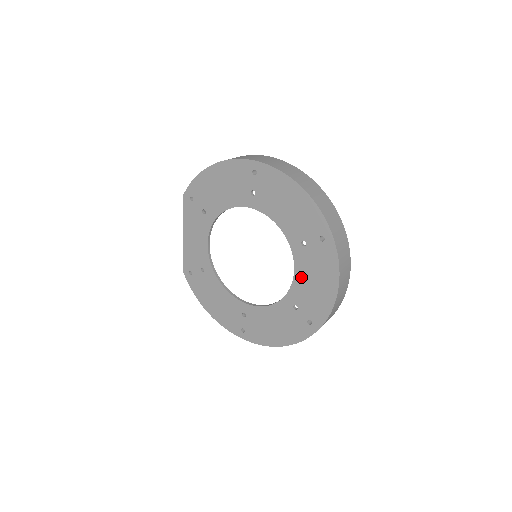
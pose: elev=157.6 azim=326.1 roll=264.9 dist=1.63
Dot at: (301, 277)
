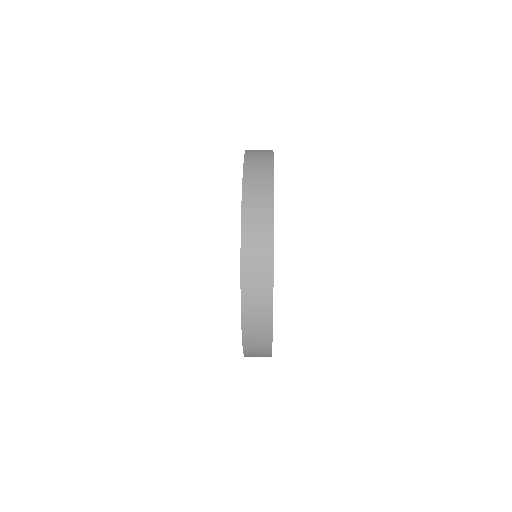
Dot at: occluded
